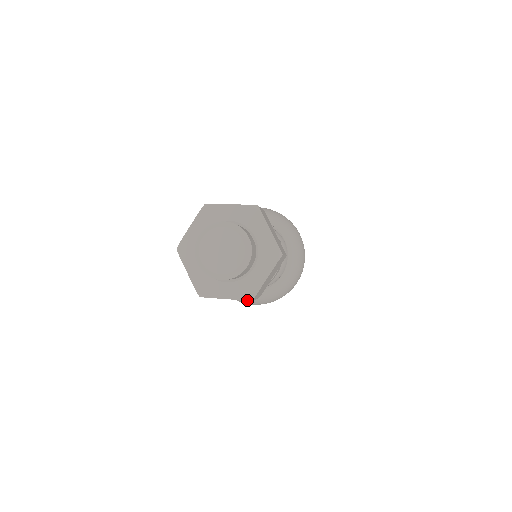
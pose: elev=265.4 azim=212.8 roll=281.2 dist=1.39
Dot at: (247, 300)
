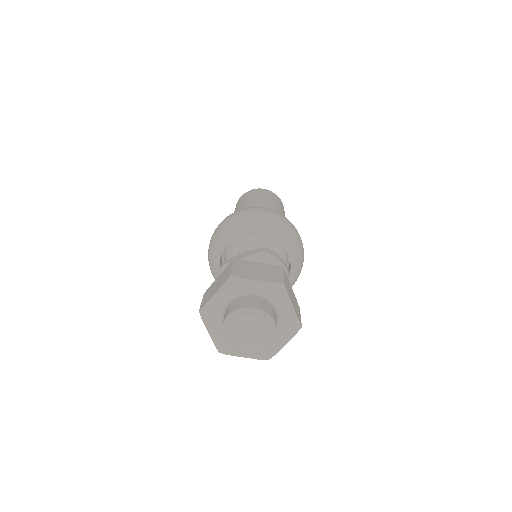
Dot at: occluded
